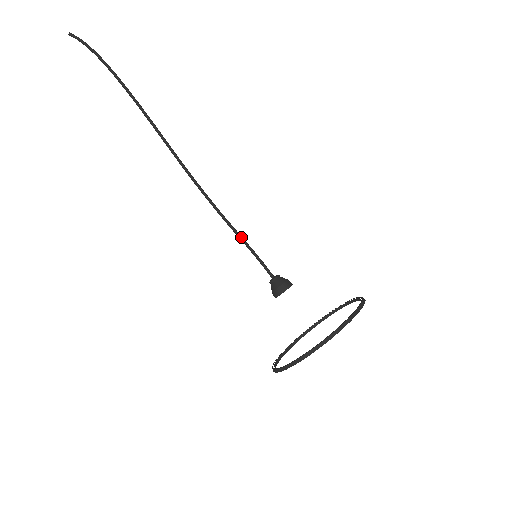
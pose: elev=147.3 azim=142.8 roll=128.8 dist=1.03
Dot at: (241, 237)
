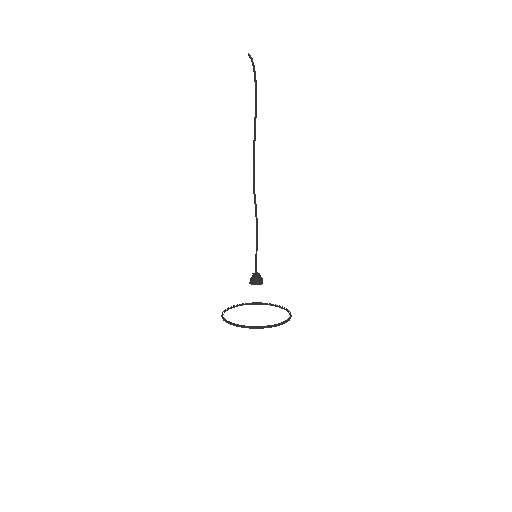
Dot at: (257, 241)
